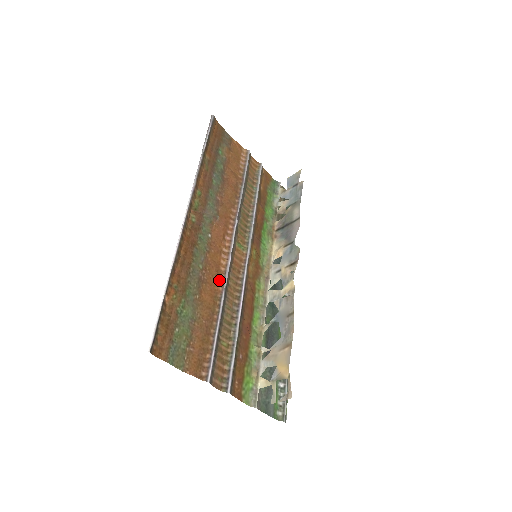
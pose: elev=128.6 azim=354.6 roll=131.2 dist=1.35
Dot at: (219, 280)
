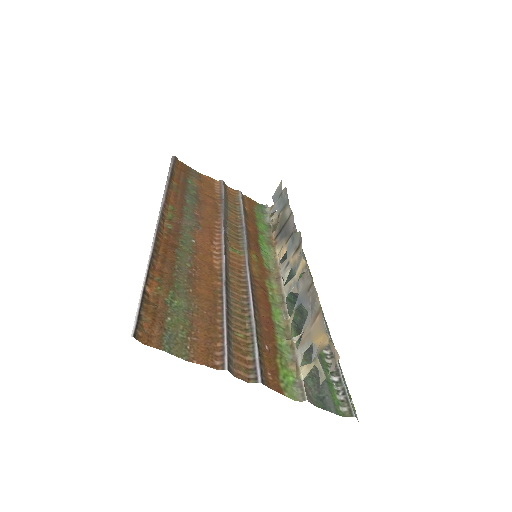
Dot at: (215, 276)
